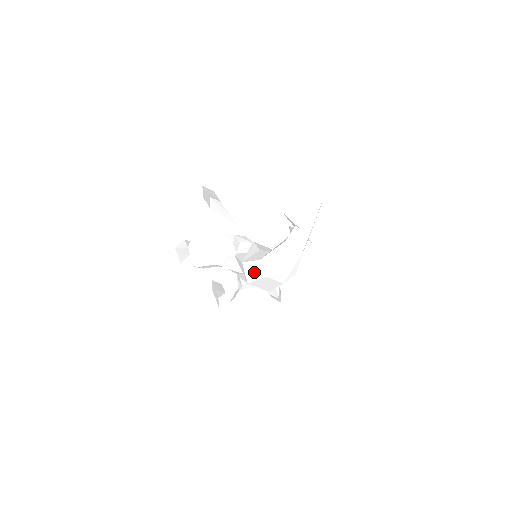
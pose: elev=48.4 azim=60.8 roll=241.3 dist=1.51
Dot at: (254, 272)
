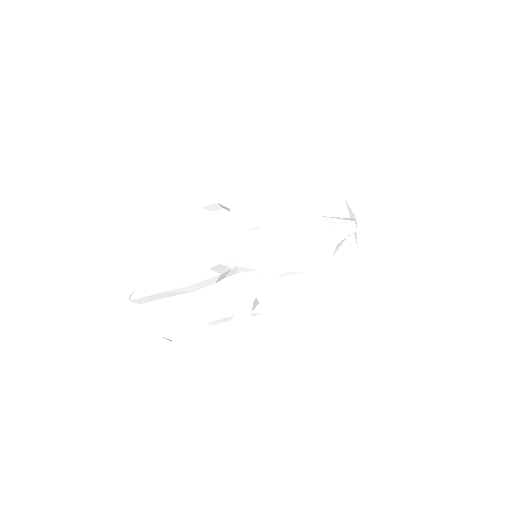
Dot at: (311, 224)
